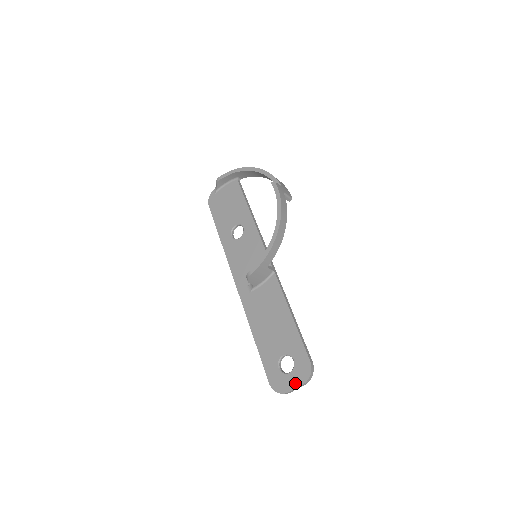
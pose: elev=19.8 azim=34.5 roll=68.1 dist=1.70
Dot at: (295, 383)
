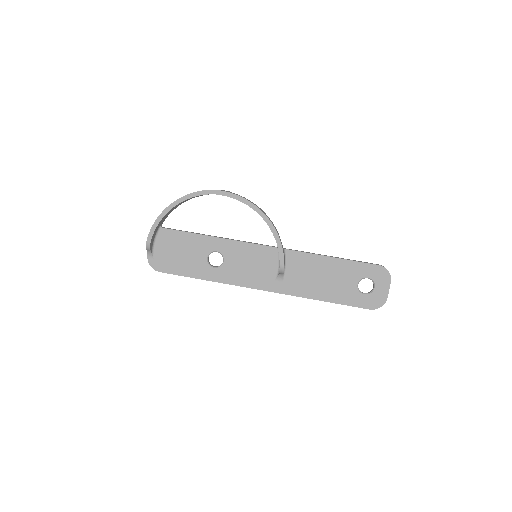
Dot at: (385, 288)
